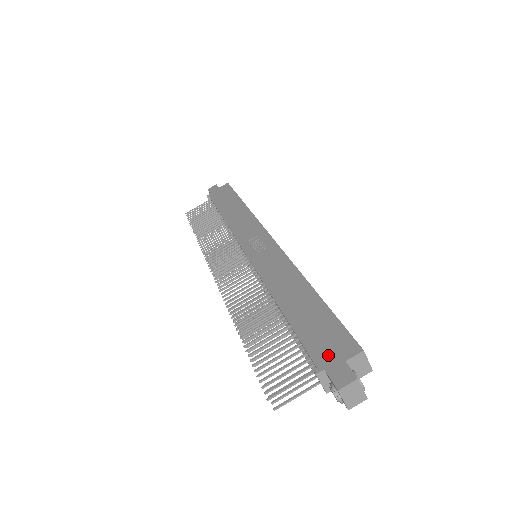
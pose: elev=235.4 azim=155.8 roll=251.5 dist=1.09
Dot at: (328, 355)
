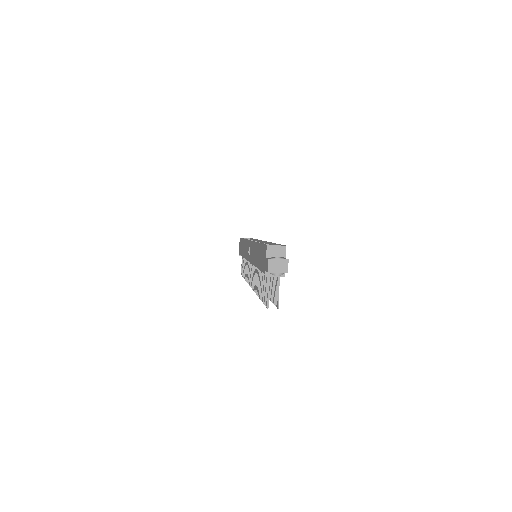
Dot at: (264, 264)
